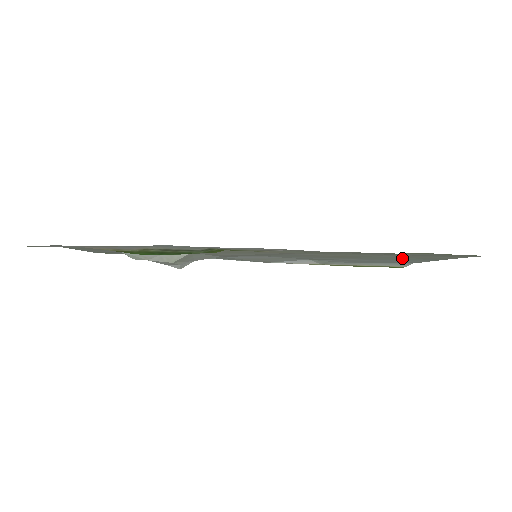
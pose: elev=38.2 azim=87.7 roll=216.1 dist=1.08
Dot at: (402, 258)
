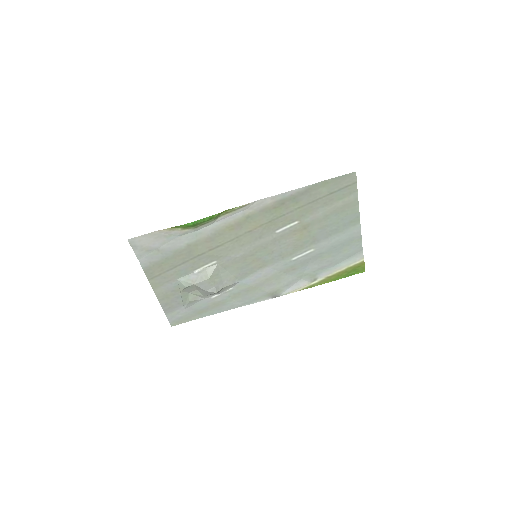
Dot at: (335, 220)
